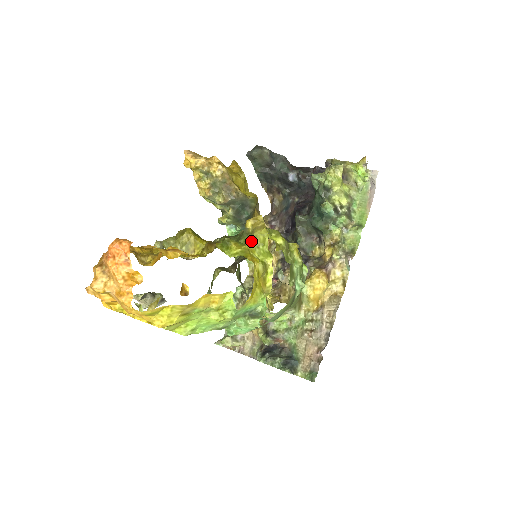
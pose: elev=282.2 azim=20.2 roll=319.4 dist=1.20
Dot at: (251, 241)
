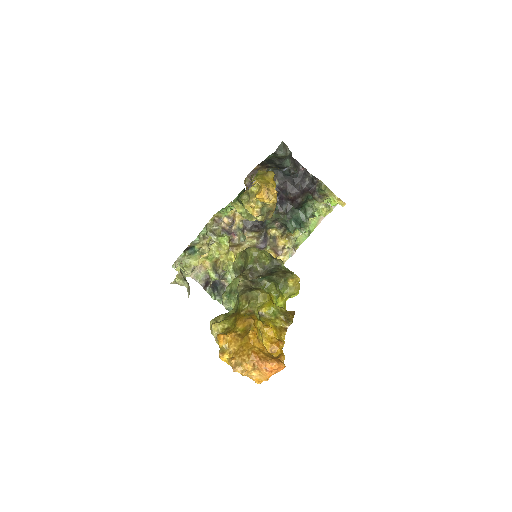
Dot at: (288, 294)
